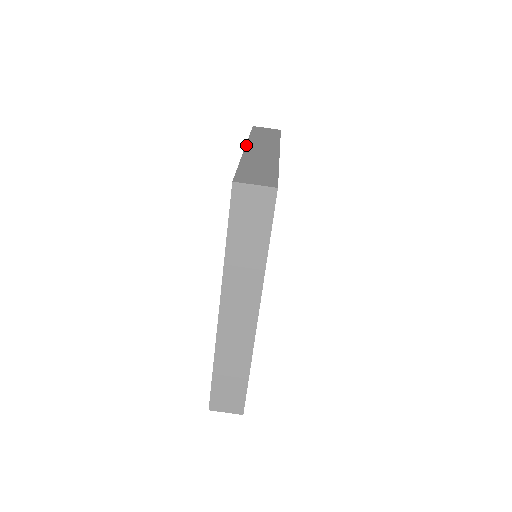
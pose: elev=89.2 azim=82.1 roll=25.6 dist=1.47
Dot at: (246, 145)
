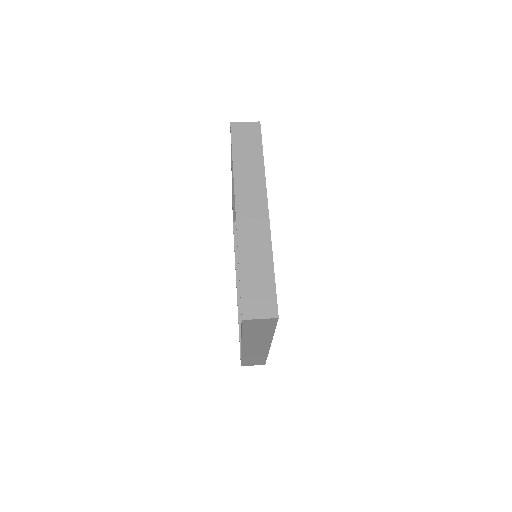
Dot at: occluded
